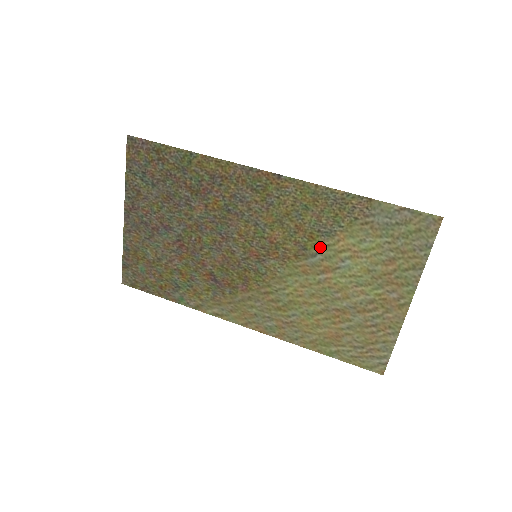
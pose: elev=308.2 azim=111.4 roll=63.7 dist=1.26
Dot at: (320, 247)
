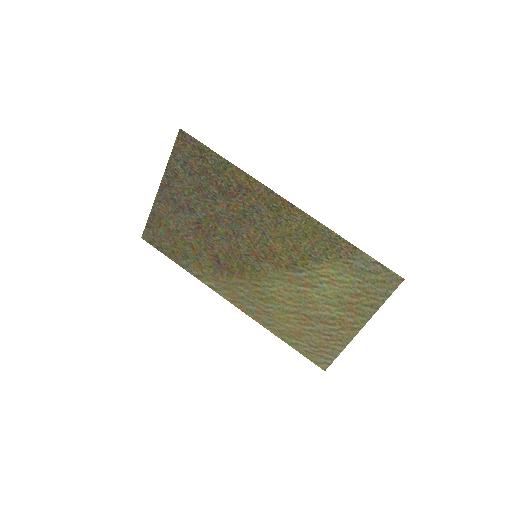
Dot at: (307, 267)
